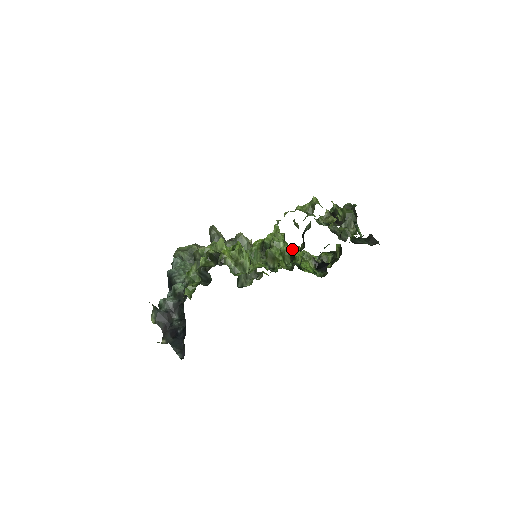
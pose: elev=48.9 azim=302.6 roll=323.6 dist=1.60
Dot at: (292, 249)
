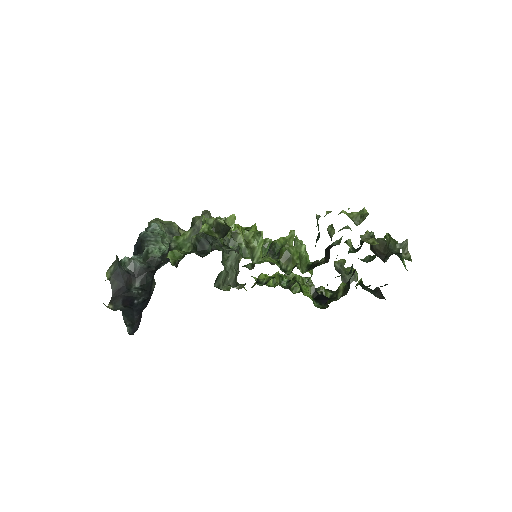
Dot at: occluded
